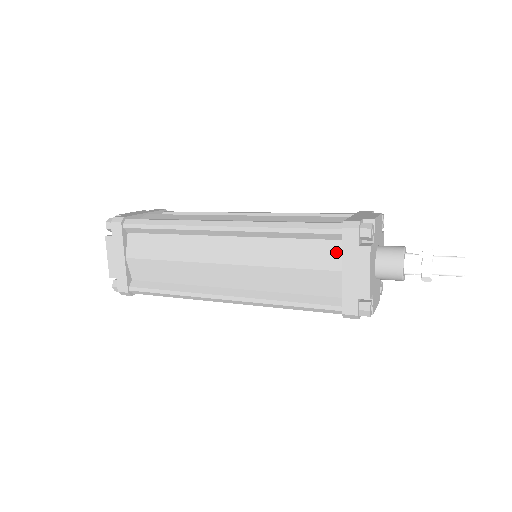
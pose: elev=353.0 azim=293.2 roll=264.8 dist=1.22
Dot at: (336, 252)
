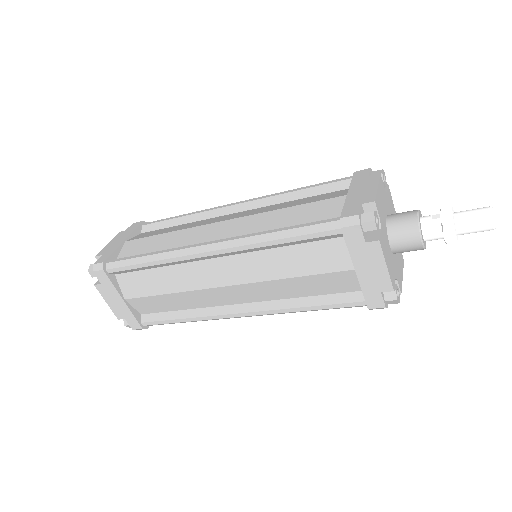
Dot at: (342, 251)
